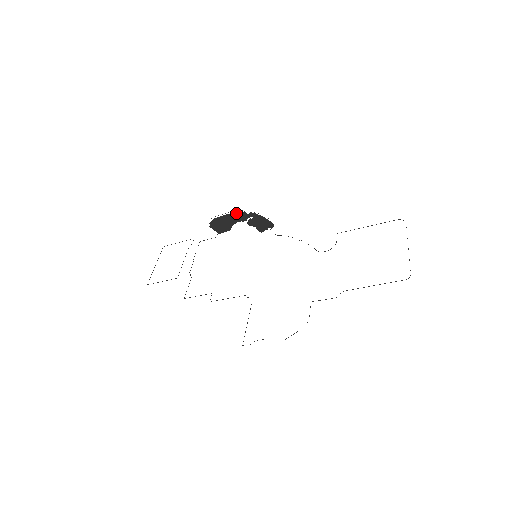
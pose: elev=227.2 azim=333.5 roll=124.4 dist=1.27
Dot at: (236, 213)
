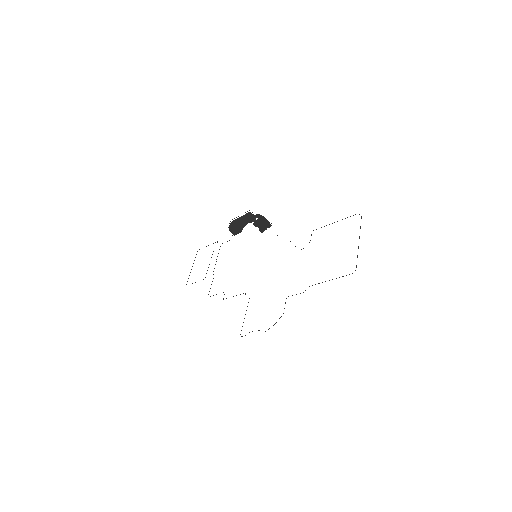
Dot at: (247, 215)
